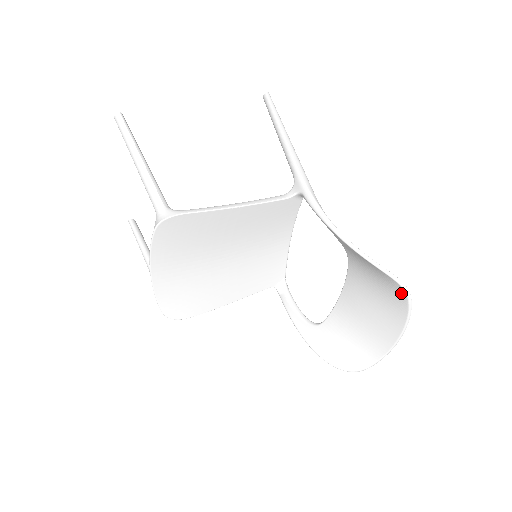
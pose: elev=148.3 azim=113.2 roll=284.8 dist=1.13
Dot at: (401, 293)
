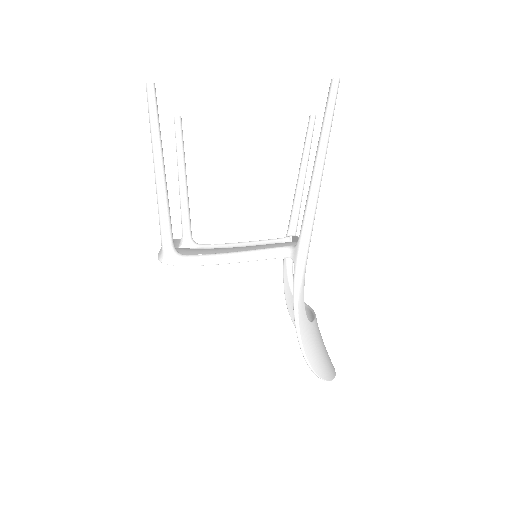
Dot at: (327, 375)
